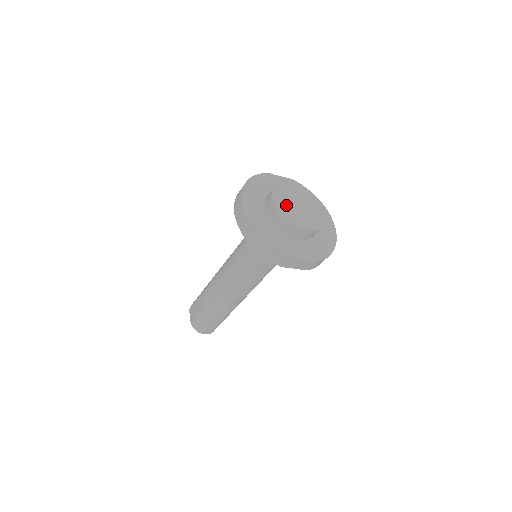
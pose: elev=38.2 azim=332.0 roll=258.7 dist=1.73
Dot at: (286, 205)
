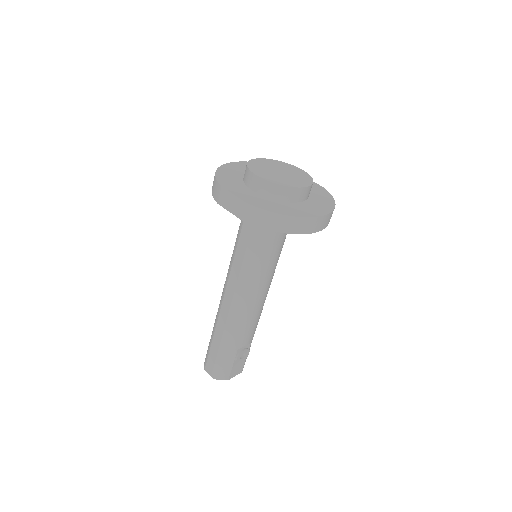
Dot at: (267, 165)
